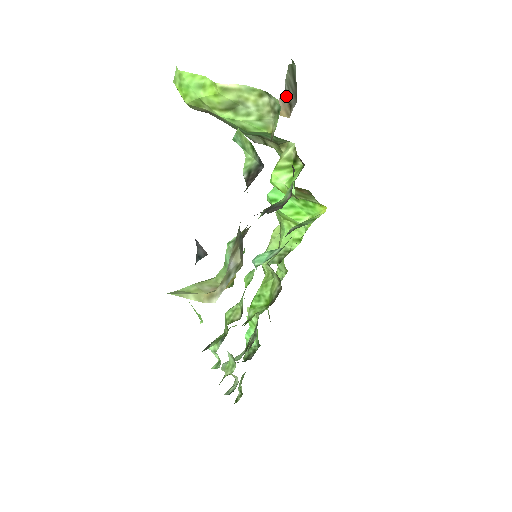
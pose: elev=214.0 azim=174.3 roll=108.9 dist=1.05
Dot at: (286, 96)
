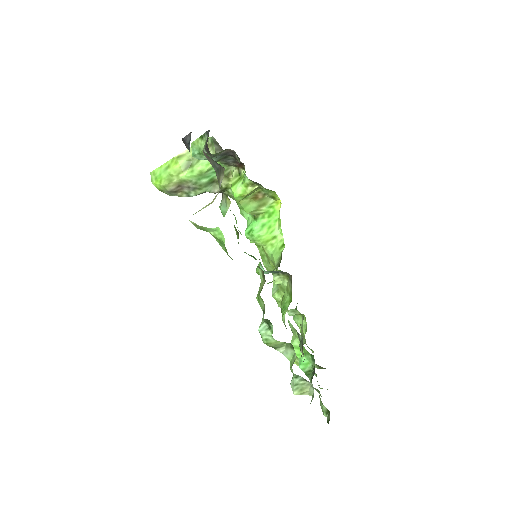
Dot at: occluded
